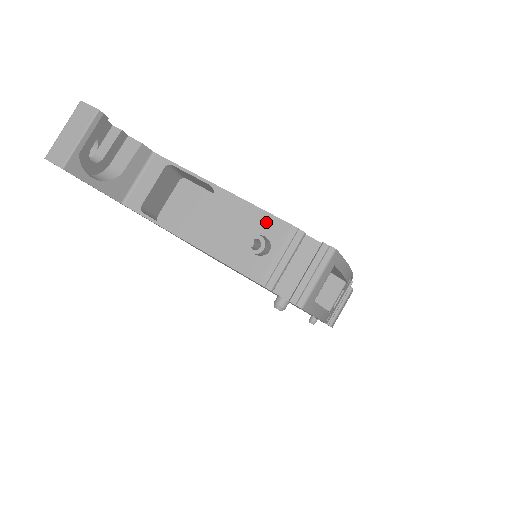
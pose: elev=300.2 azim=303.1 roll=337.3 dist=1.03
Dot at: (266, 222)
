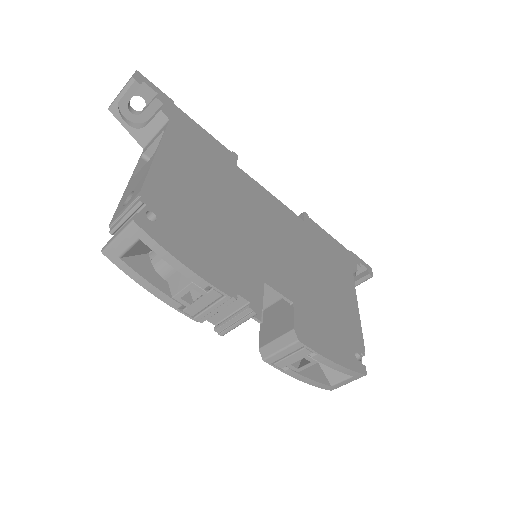
Dot at: (141, 184)
